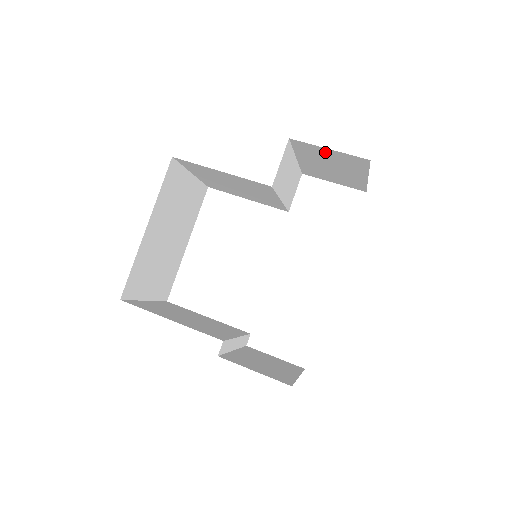
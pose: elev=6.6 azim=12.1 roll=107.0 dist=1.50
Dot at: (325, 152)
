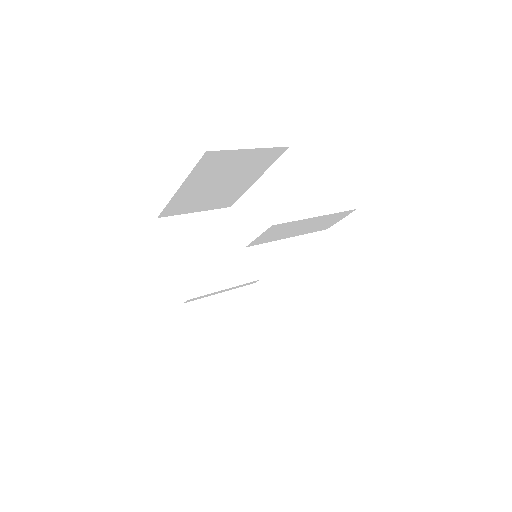
Dot at: occluded
